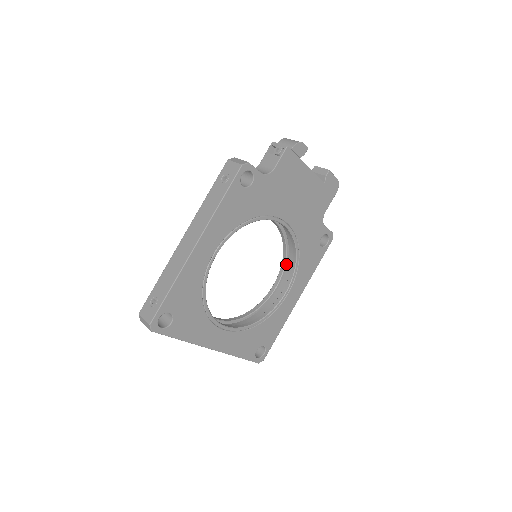
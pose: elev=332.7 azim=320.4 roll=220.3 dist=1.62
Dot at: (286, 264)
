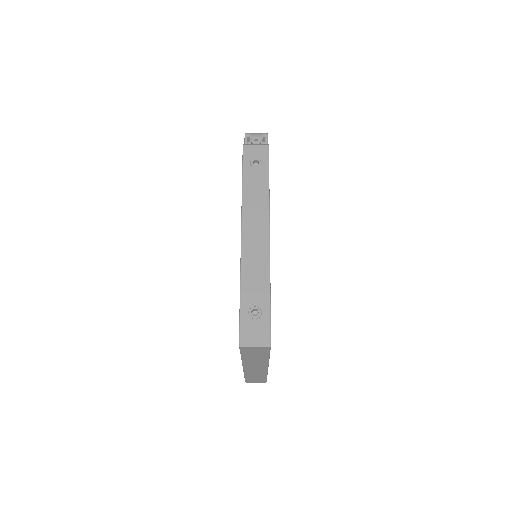
Dot at: occluded
